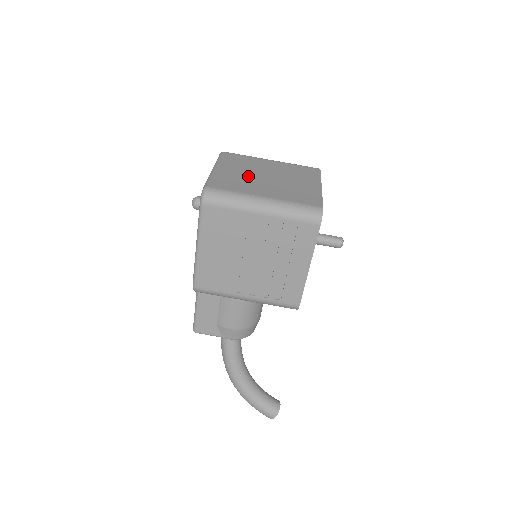
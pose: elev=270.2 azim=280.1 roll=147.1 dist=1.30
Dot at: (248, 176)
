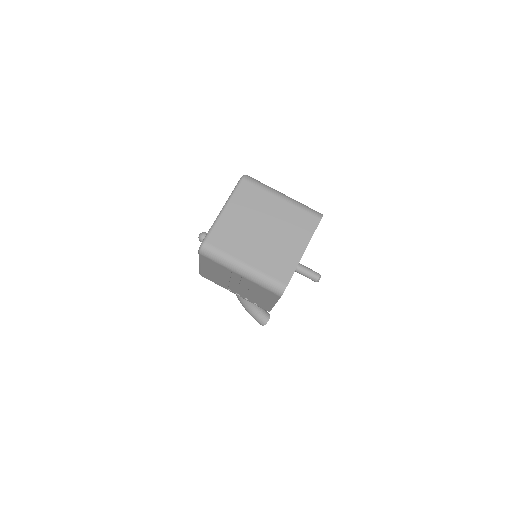
Dot at: (247, 227)
